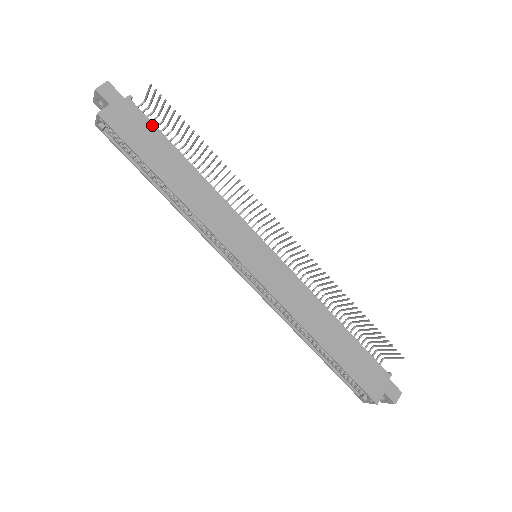
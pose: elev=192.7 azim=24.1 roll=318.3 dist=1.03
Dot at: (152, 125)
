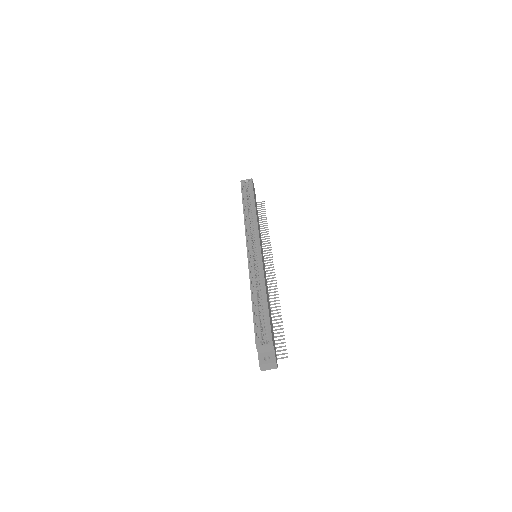
Dot at: (256, 203)
